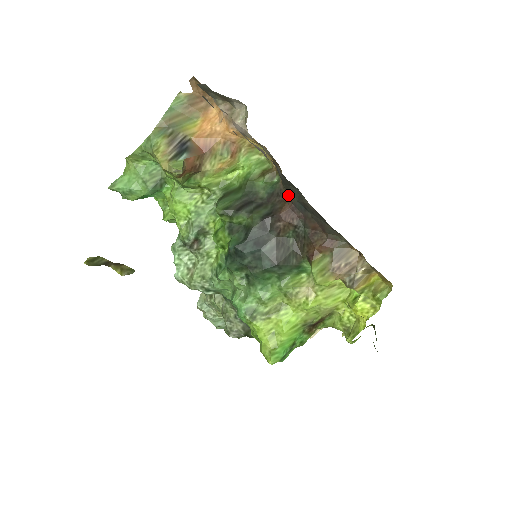
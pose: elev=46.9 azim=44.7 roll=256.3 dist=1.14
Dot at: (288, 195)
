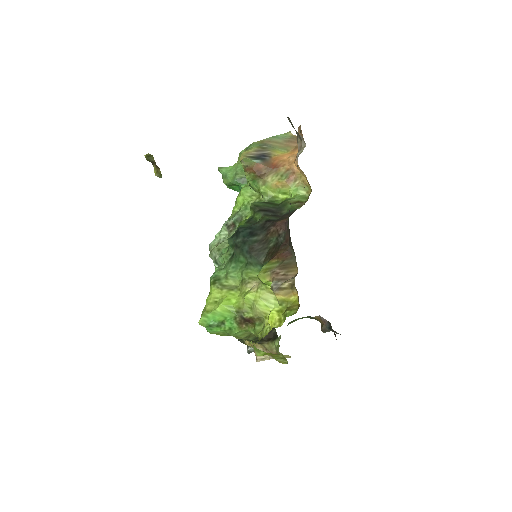
Dot at: occluded
